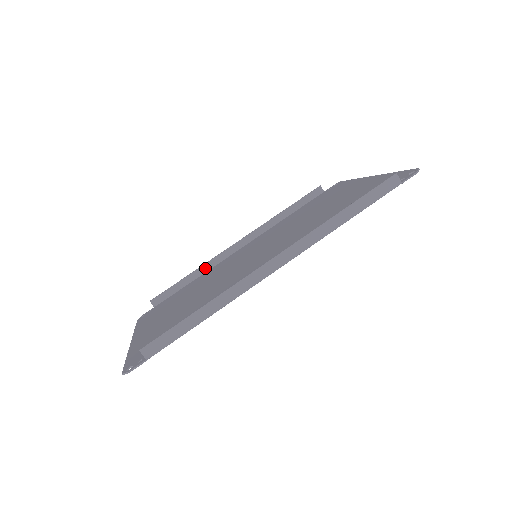
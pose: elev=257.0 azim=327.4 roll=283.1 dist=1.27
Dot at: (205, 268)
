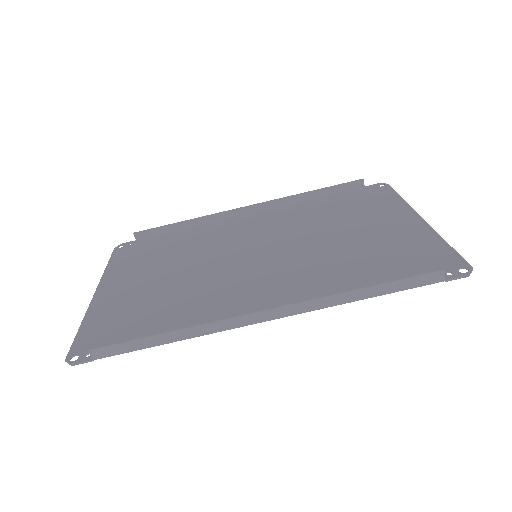
Dot at: (203, 221)
